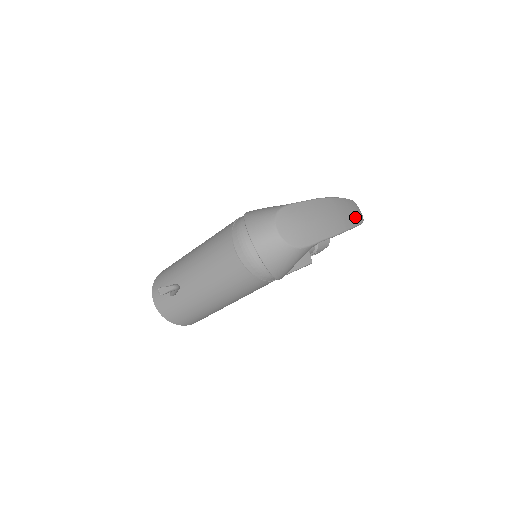
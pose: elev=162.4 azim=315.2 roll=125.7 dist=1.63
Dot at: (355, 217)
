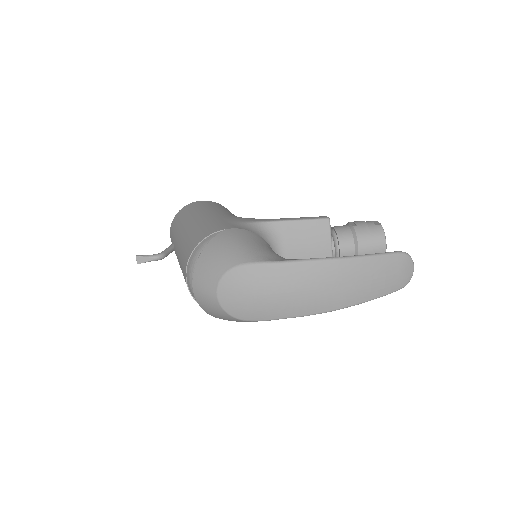
Dot at: (378, 287)
